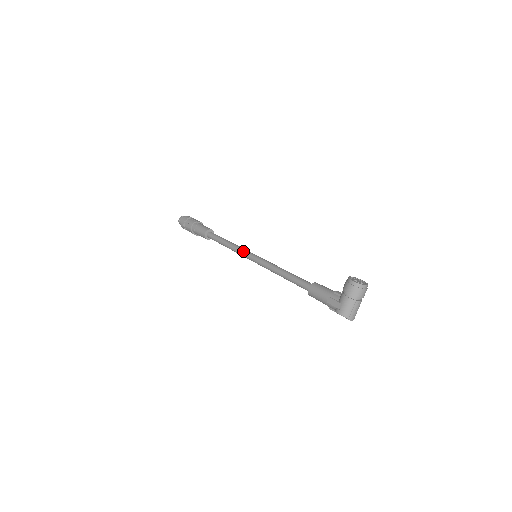
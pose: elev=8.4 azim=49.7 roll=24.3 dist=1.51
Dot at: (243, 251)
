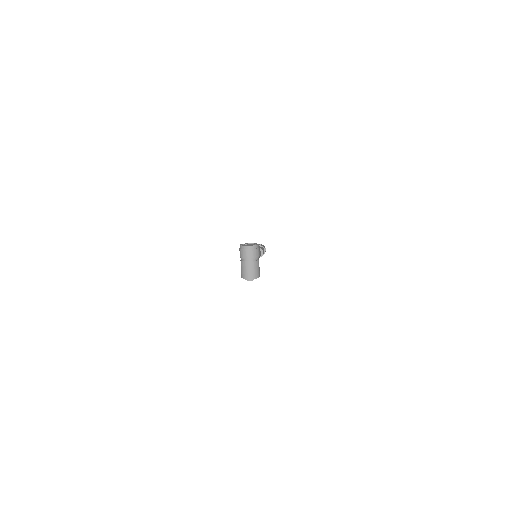
Dot at: occluded
